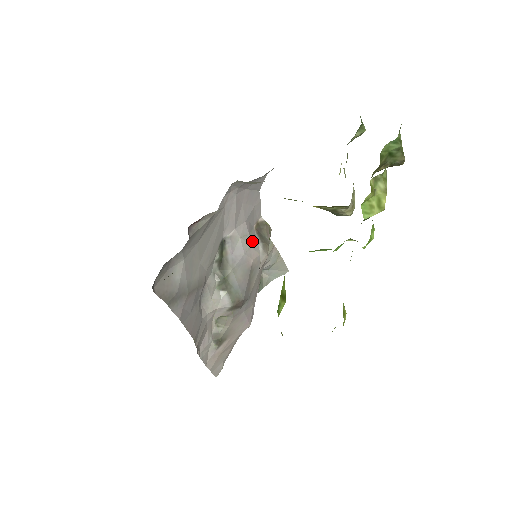
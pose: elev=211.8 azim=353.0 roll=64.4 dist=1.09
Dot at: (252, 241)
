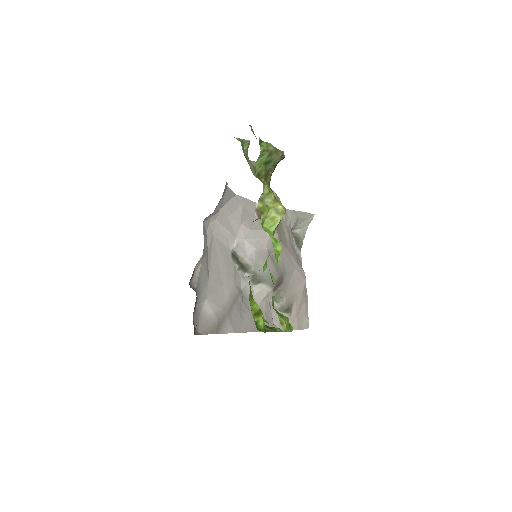
Dot at: (257, 233)
